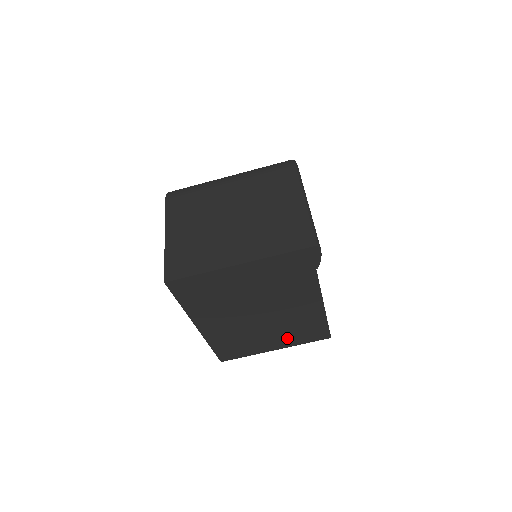
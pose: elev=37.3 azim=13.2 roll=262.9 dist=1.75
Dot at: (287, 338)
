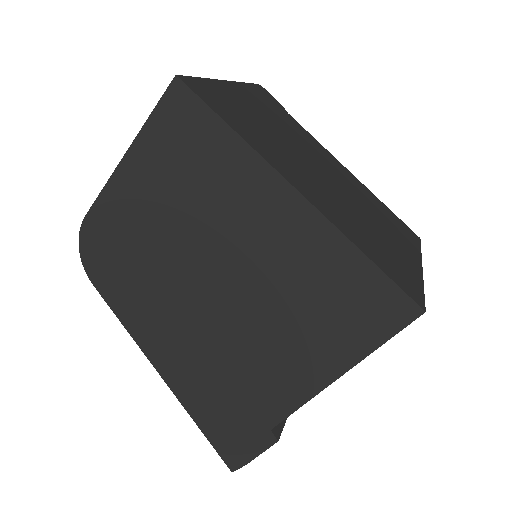
Dot at: (397, 236)
